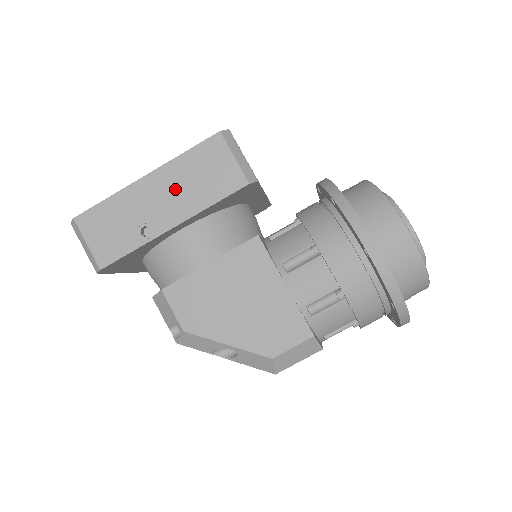
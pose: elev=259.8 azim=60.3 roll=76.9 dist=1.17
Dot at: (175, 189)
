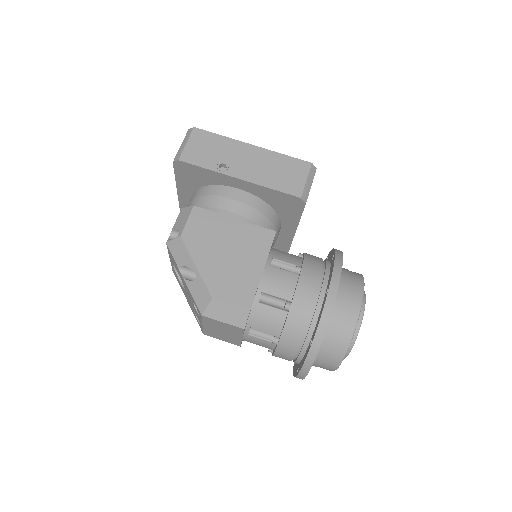
Dot at: (260, 164)
